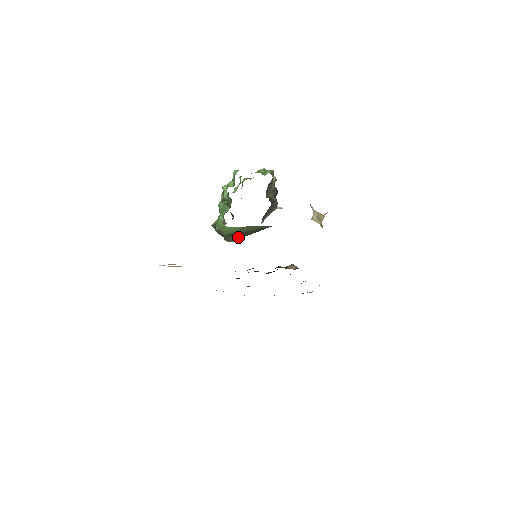
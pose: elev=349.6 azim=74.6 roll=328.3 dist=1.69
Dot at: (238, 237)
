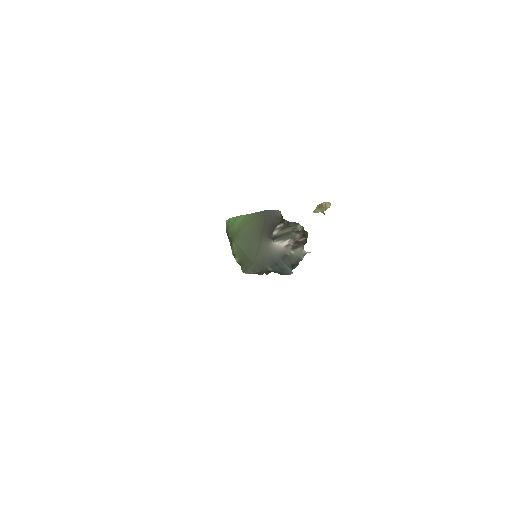
Dot at: (250, 255)
